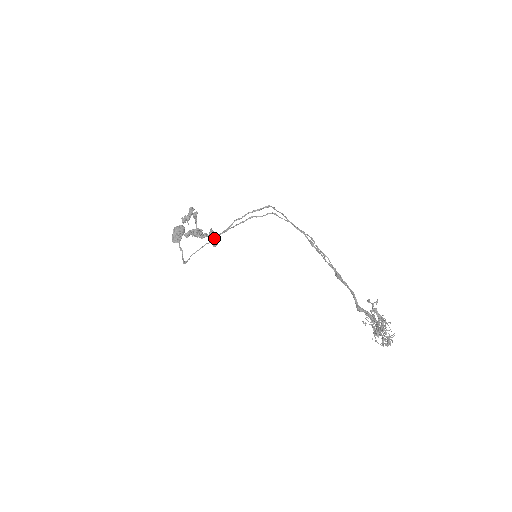
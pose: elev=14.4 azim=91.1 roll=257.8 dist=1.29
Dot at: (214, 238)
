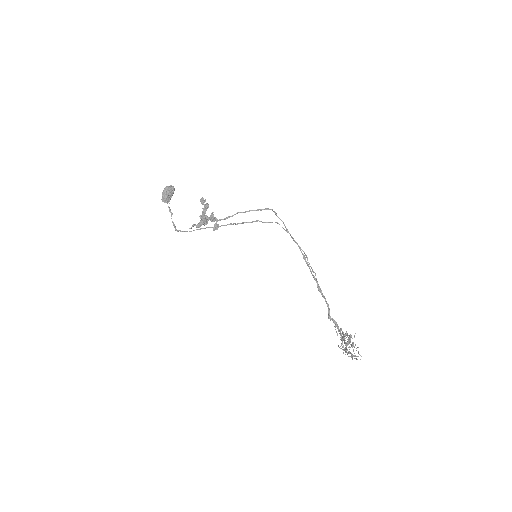
Dot at: (214, 221)
